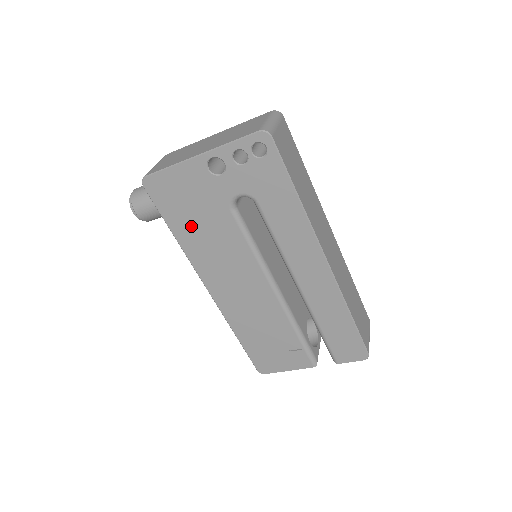
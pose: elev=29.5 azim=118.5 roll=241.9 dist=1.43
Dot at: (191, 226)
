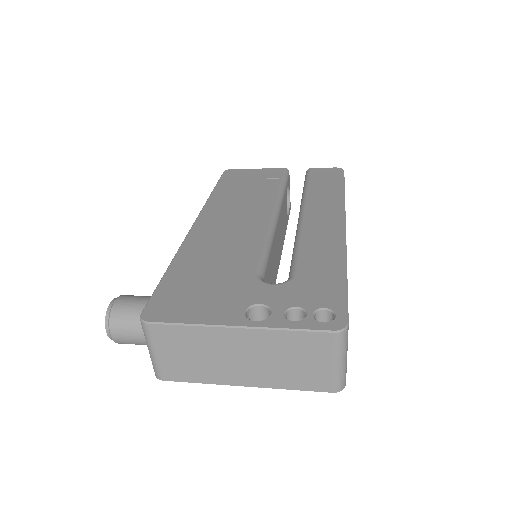
Dot at: occluded
